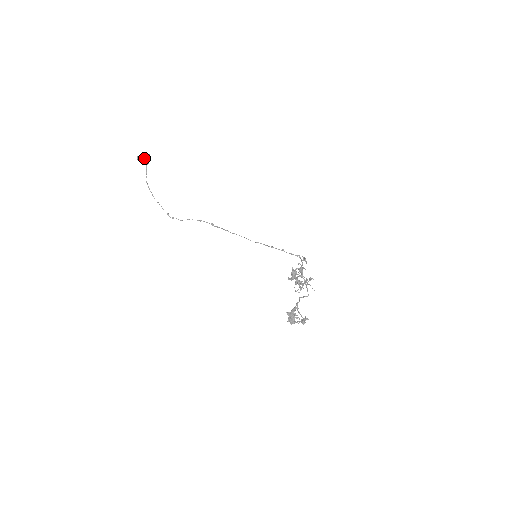
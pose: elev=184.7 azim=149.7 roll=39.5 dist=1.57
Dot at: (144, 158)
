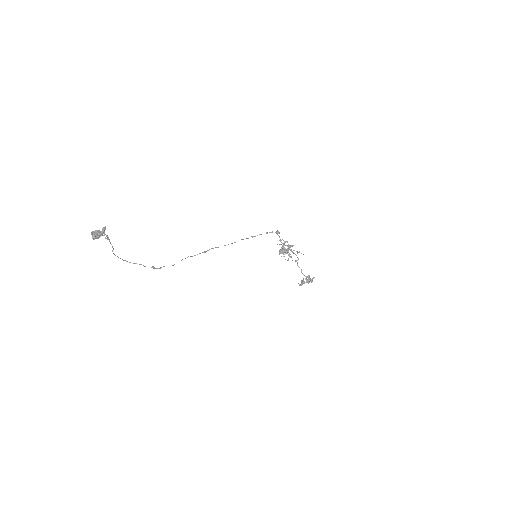
Dot at: (101, 234)
